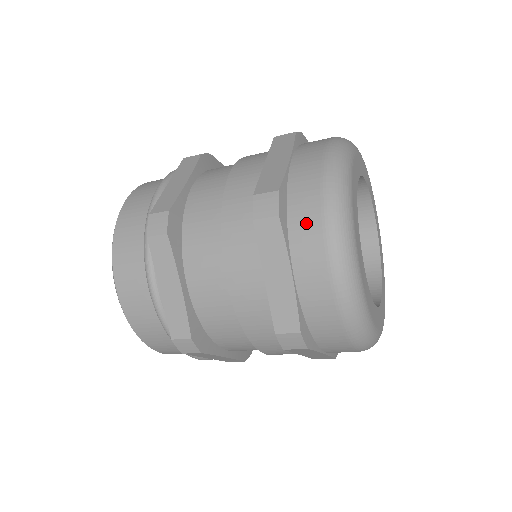
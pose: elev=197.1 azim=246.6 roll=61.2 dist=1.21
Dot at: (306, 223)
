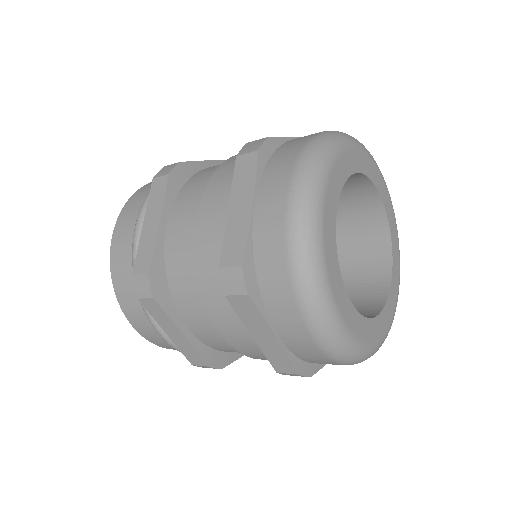
Dot at: (278, 295)
